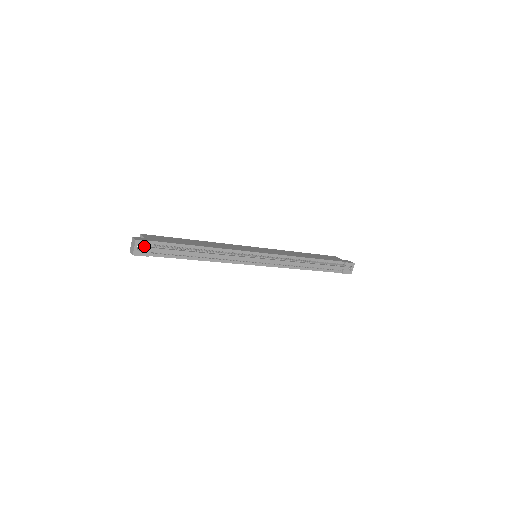
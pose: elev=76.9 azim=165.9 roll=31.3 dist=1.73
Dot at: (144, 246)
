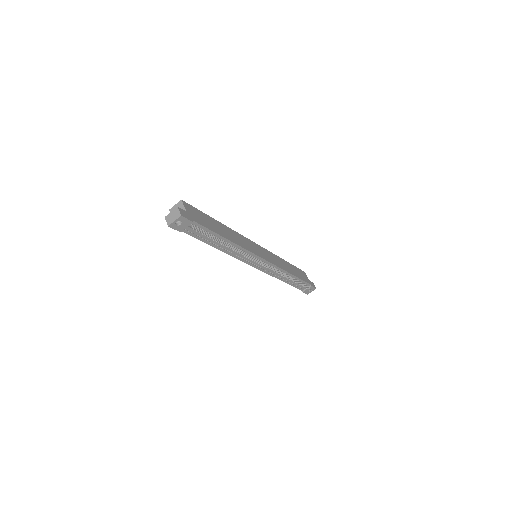
Dot at: (183, 223)
